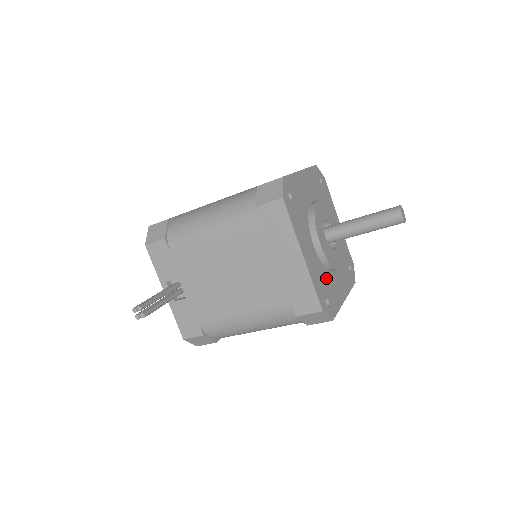
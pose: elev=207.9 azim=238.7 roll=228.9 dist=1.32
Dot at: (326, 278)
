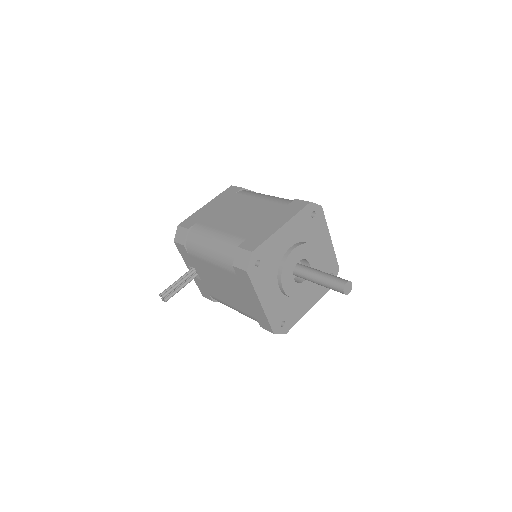
Dot at: (288, 305)
